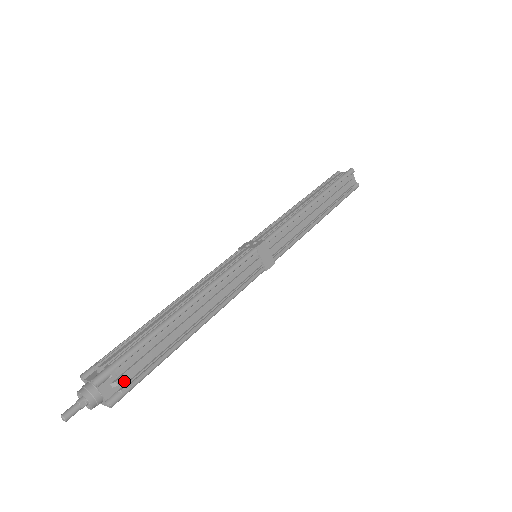
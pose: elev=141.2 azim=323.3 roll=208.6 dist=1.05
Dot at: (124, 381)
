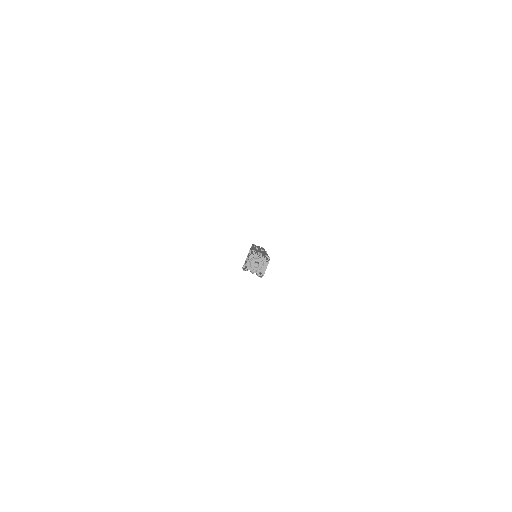
Dot at: occluded
